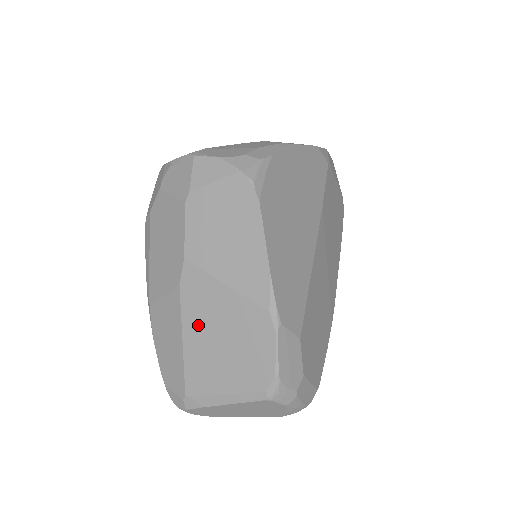
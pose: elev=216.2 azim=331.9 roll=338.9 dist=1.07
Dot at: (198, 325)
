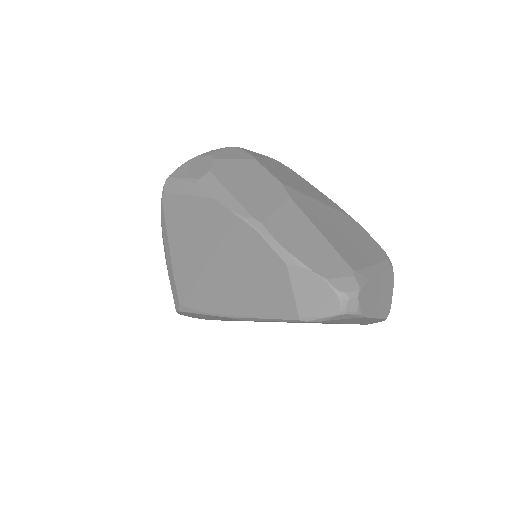
Dot at: (321, 221)
